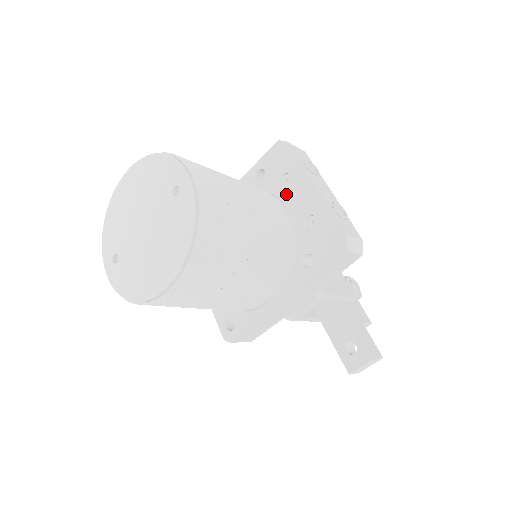
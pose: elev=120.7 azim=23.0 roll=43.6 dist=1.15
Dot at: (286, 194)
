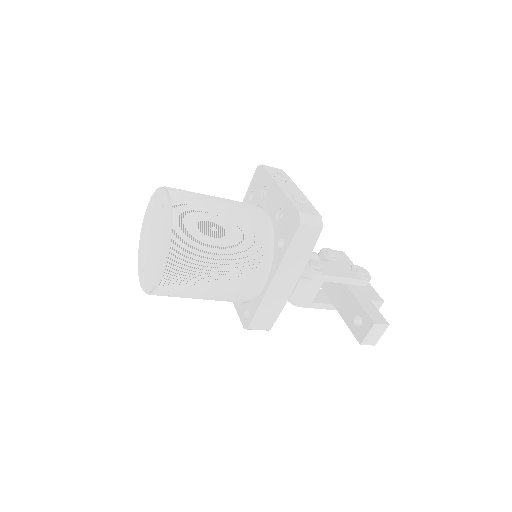
Dot at: (265, 201)
